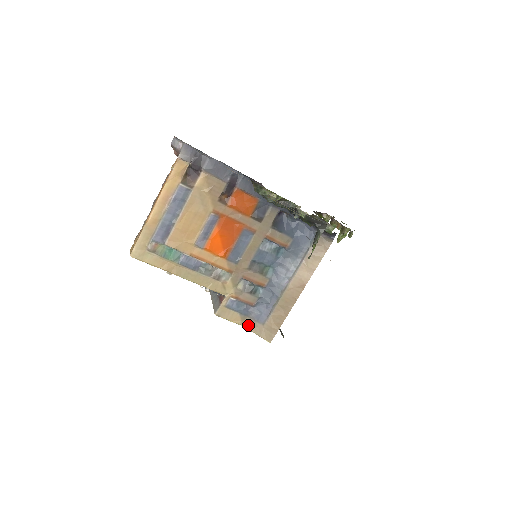
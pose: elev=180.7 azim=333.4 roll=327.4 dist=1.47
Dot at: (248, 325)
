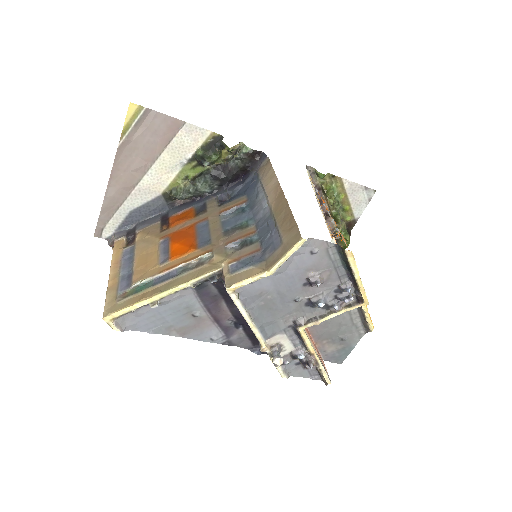
Dot at: (272, 263)
